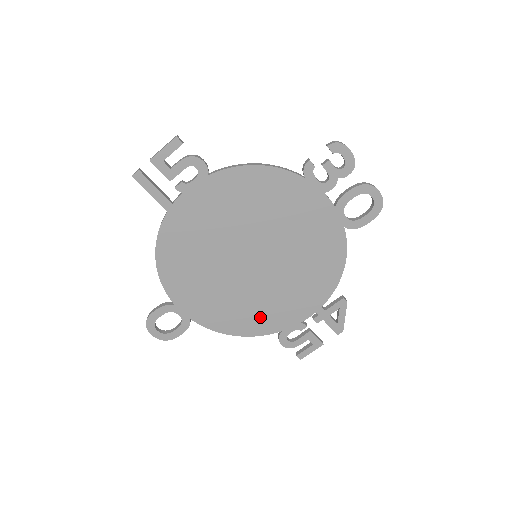
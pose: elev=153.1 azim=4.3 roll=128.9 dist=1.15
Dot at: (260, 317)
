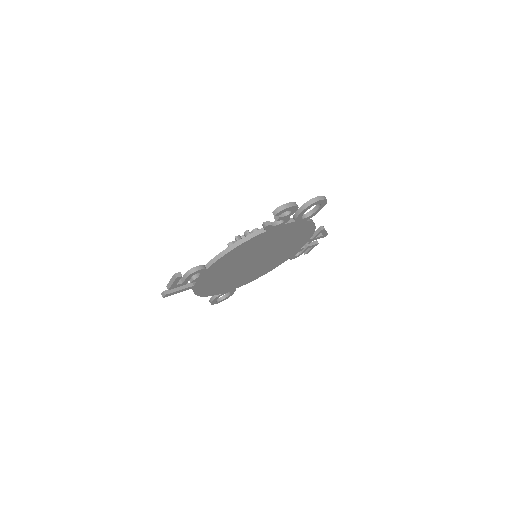
Dot at: (274, 264)
